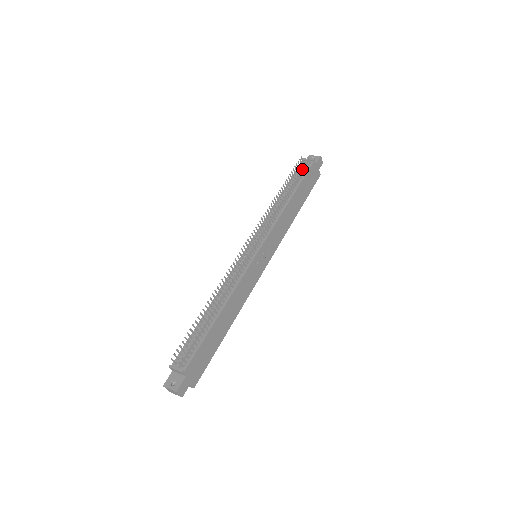
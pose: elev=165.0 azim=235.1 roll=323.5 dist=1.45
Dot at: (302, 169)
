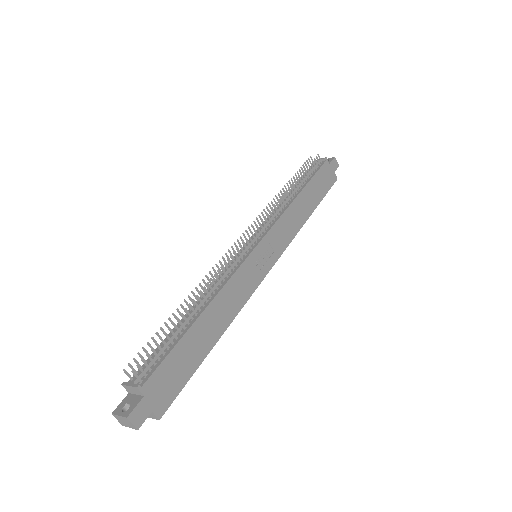
Dot at: occluded
